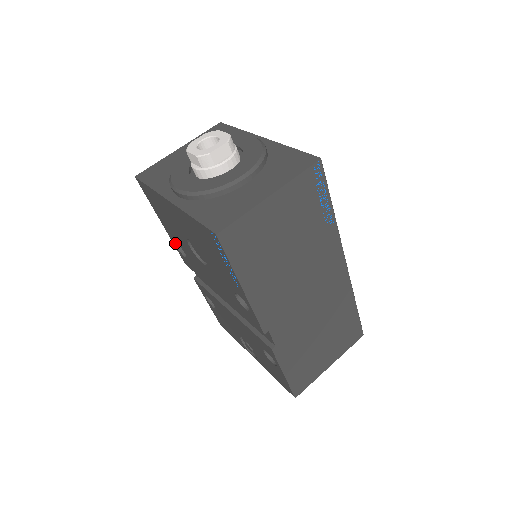
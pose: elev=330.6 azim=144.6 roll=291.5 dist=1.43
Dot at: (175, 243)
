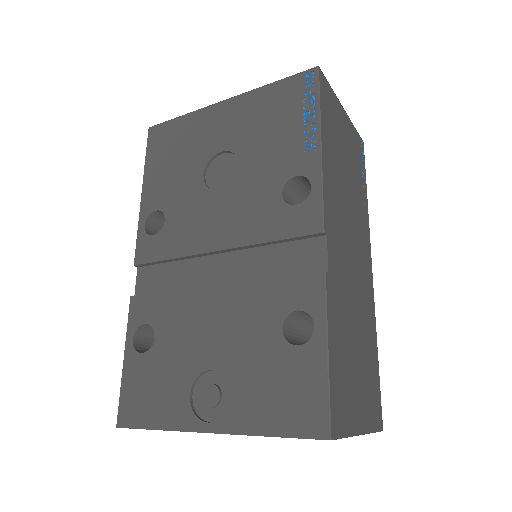
Dot at: (146, 219)
